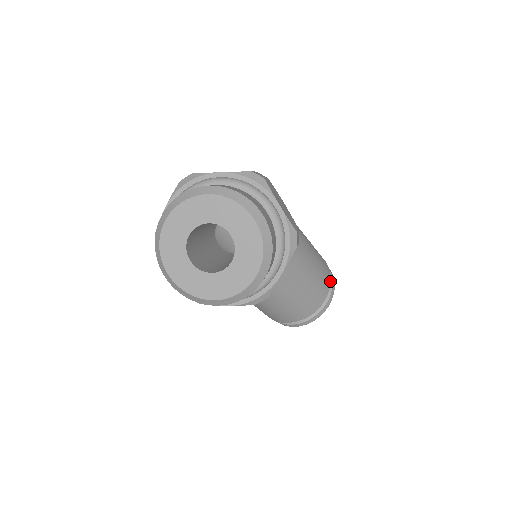
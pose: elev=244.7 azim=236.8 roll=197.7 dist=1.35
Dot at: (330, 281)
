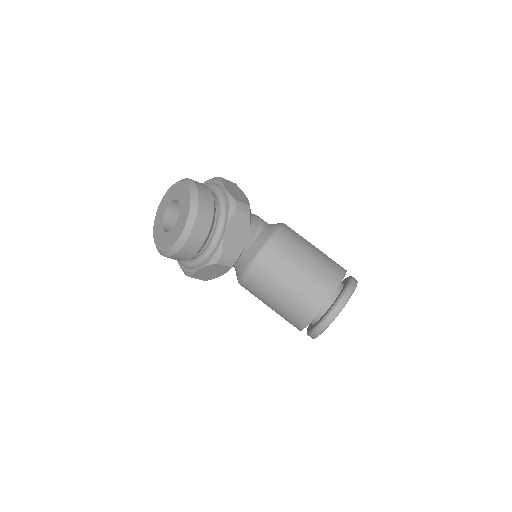
Dot at: (341, 280)
